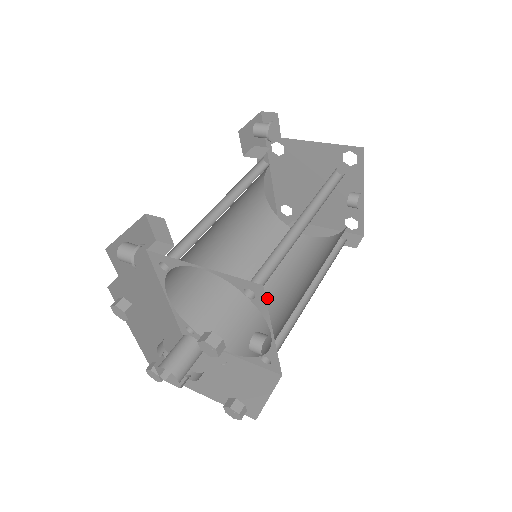
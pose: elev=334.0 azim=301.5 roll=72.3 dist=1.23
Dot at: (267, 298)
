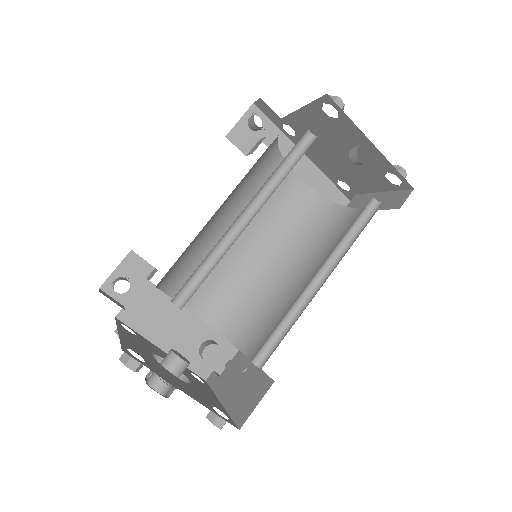
Dot at: (297, 295)
